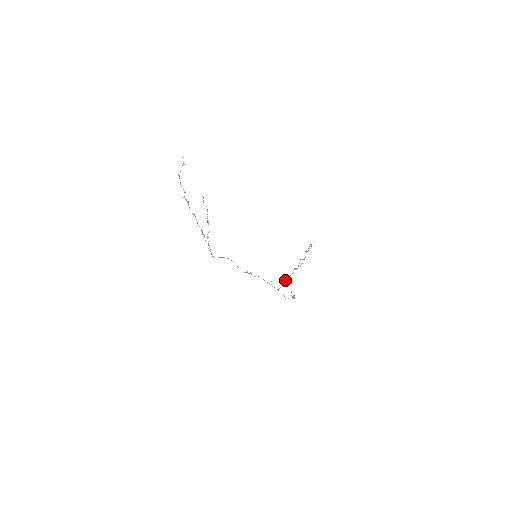
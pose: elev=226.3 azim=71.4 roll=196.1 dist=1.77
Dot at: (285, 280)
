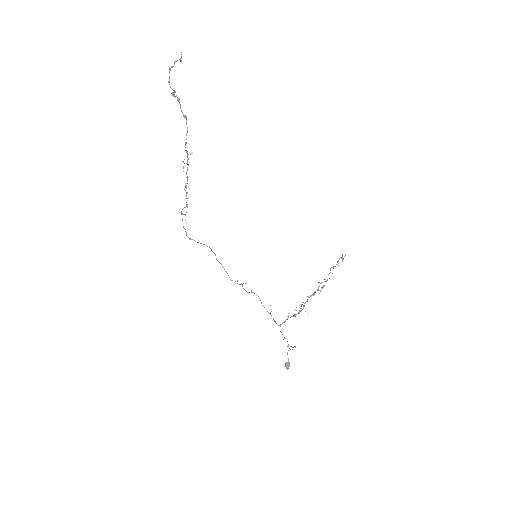
Dot at: occluded
